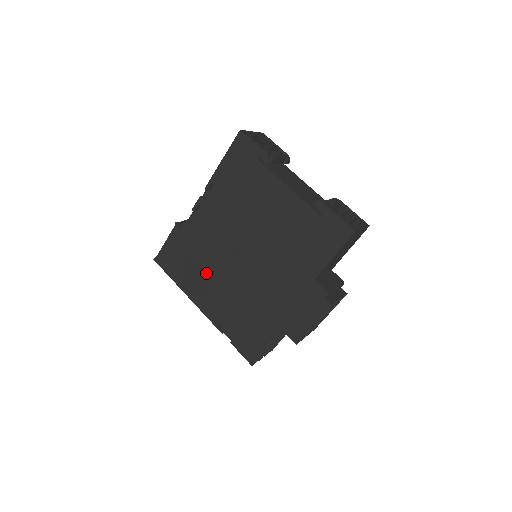
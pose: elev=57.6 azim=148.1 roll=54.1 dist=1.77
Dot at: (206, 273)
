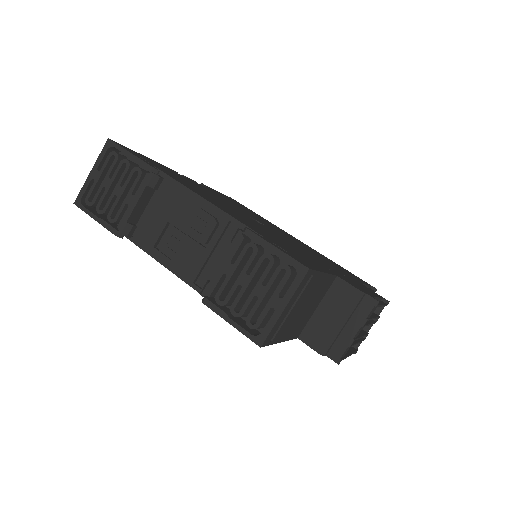
Dot at: occluded
